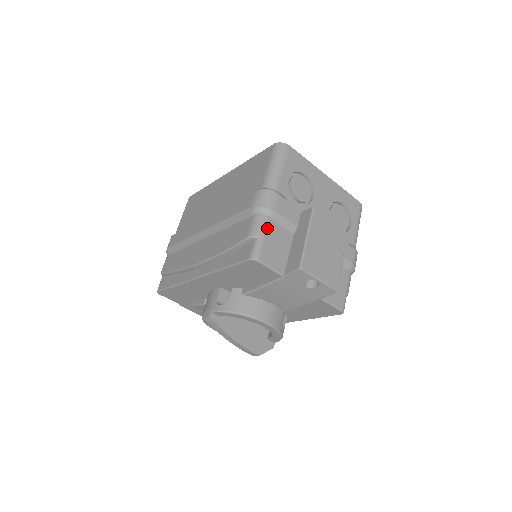
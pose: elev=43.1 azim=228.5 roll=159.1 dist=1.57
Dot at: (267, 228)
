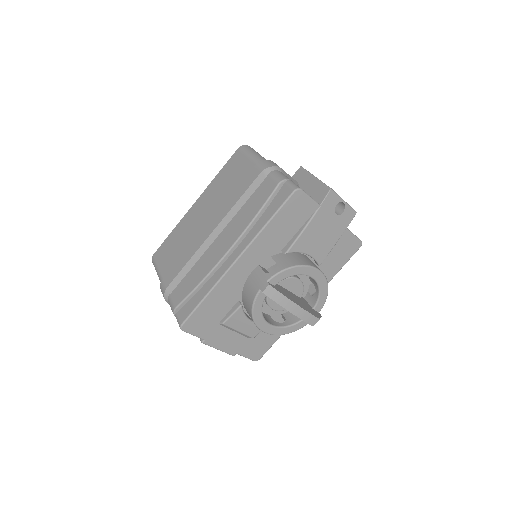
Dot at: (286, 176)
